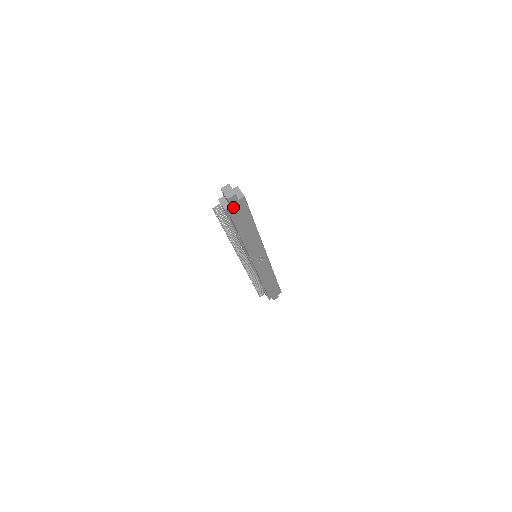
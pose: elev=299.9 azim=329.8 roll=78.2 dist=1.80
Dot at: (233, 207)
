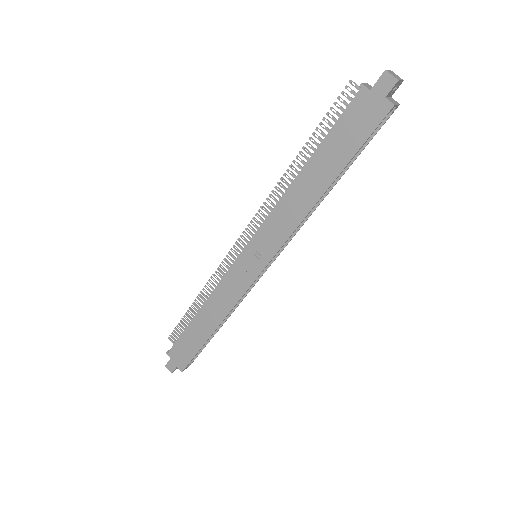
Dot at: (368, 99)
